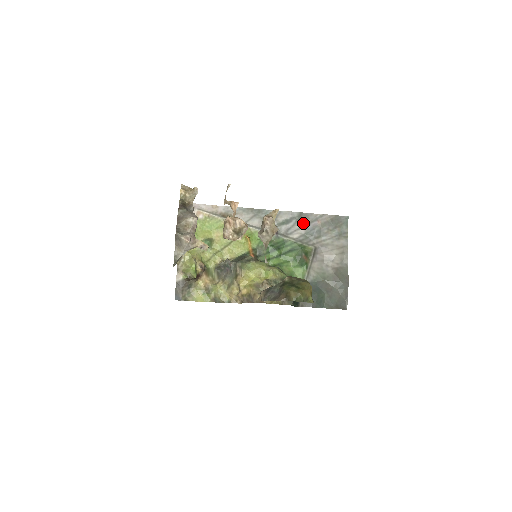
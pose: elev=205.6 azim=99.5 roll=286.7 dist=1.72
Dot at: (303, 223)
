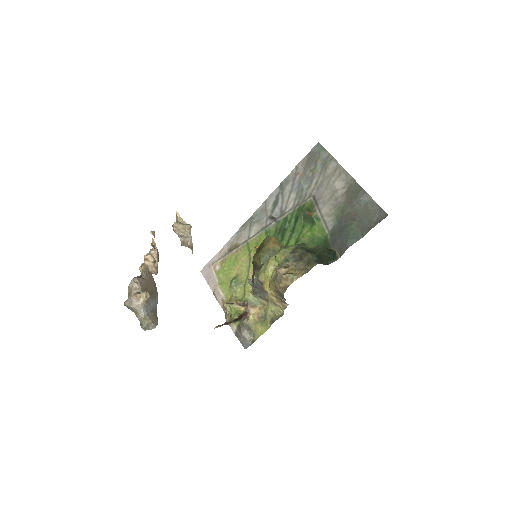
Dot at: (288, 190)
